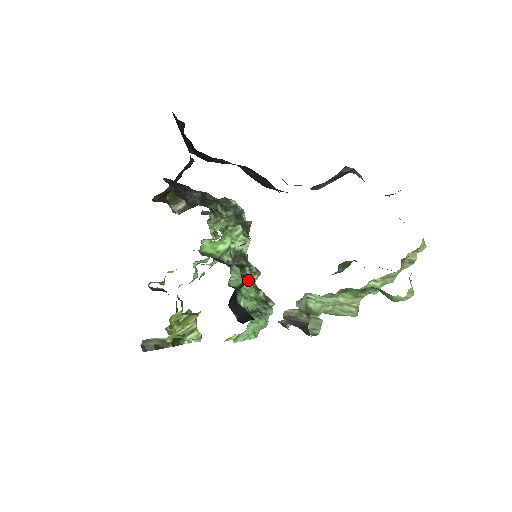
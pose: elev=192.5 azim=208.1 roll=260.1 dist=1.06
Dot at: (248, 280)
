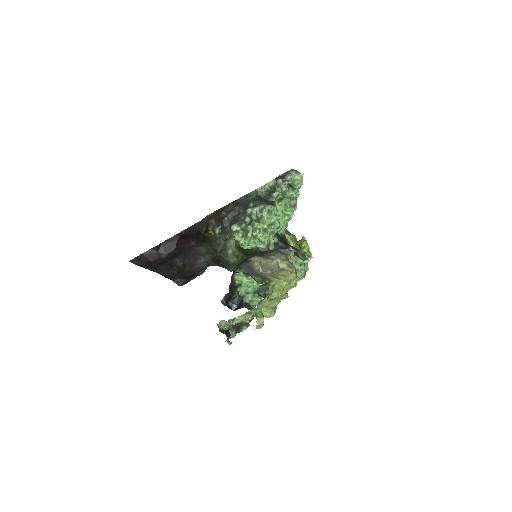
Dot at: (248, 277)
